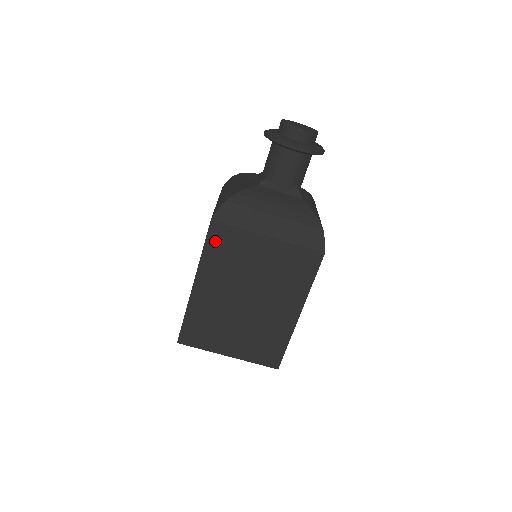
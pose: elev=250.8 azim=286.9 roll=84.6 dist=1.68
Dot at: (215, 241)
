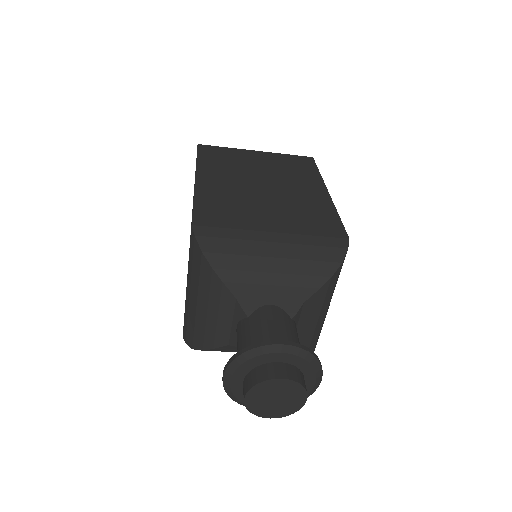
Dot at: occluded
